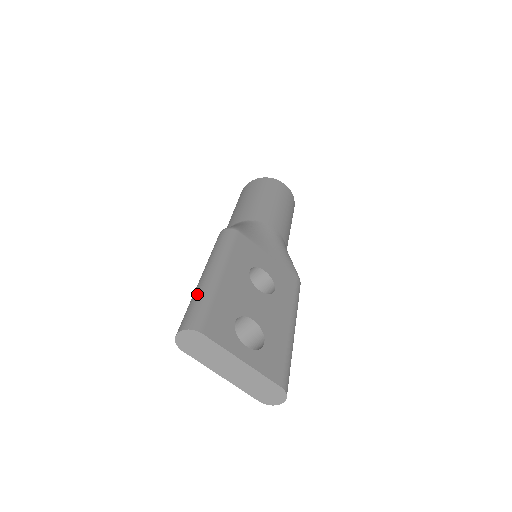
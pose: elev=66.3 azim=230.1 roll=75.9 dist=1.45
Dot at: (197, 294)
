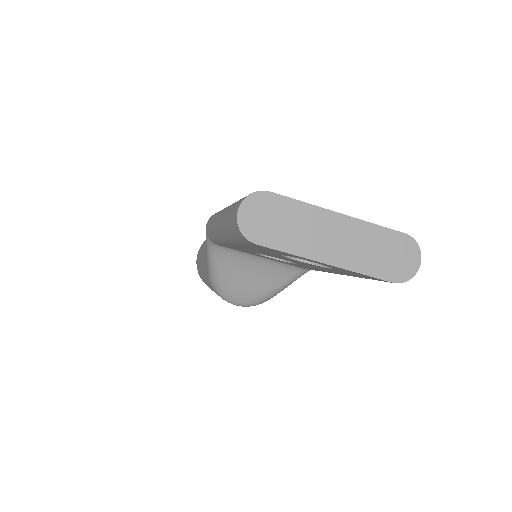
Dot at: (228, 208)
